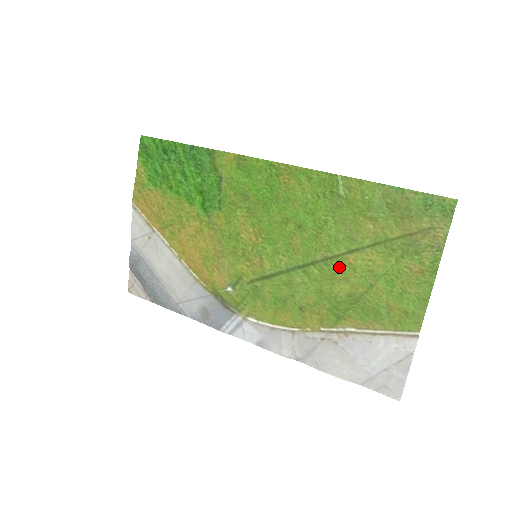
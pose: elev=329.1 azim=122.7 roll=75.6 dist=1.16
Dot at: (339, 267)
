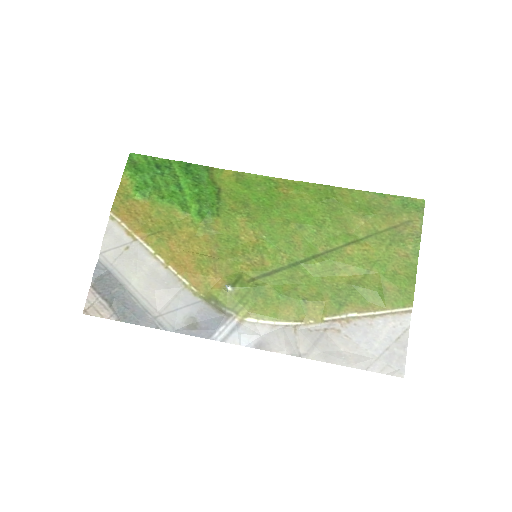
Dot at: (339, 258)
